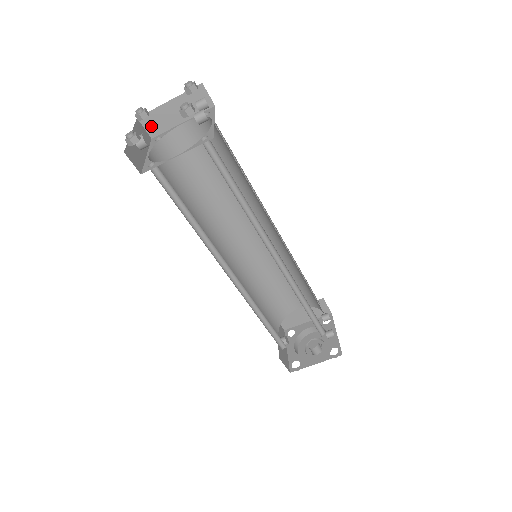
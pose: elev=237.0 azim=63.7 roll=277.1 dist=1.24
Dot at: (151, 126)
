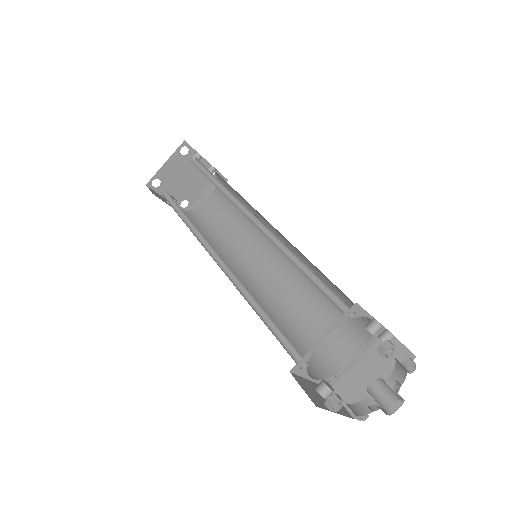
Dot at: occluded
